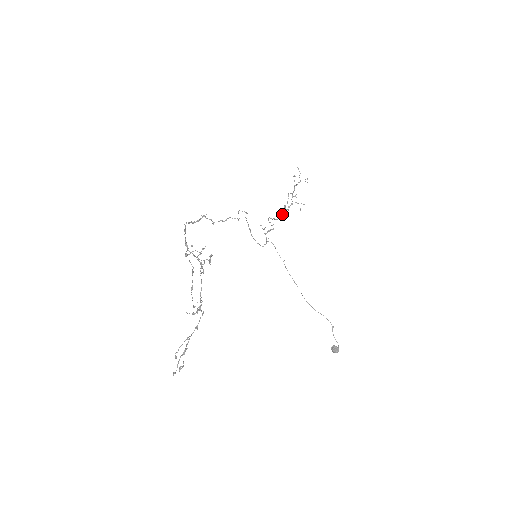
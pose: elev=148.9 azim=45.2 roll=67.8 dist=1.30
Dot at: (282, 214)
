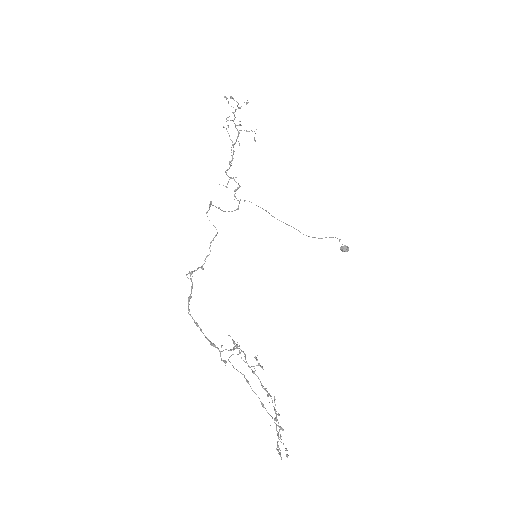
Dot at: (233, 151)
